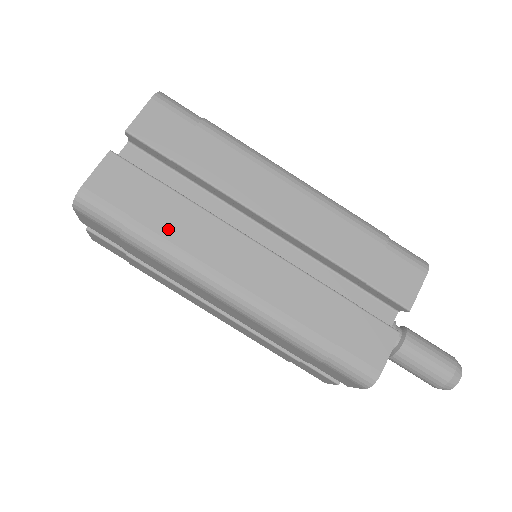
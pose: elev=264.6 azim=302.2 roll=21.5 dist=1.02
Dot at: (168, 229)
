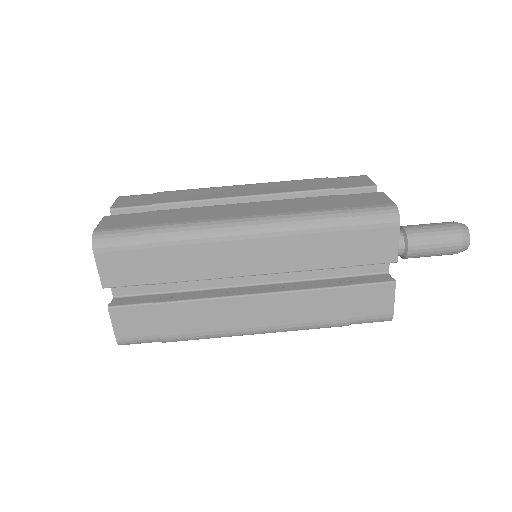
Dot at: (175, 219)
